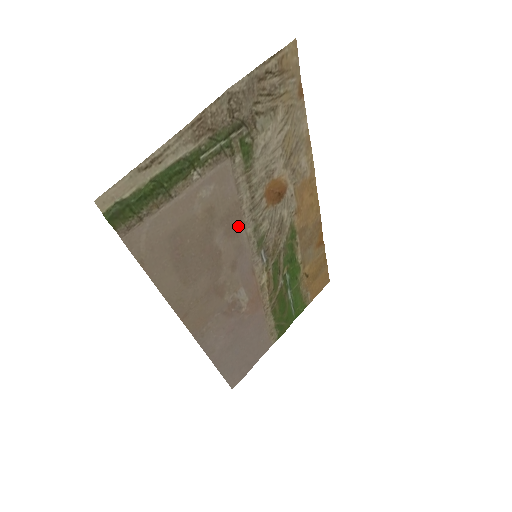
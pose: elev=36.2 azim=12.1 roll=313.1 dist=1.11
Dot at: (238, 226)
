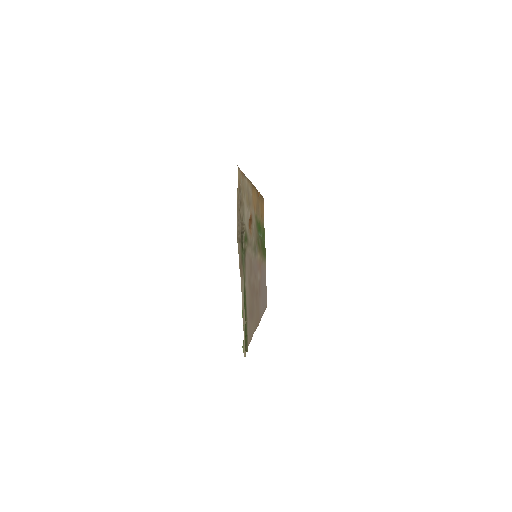
Dot at: (251, 263)
